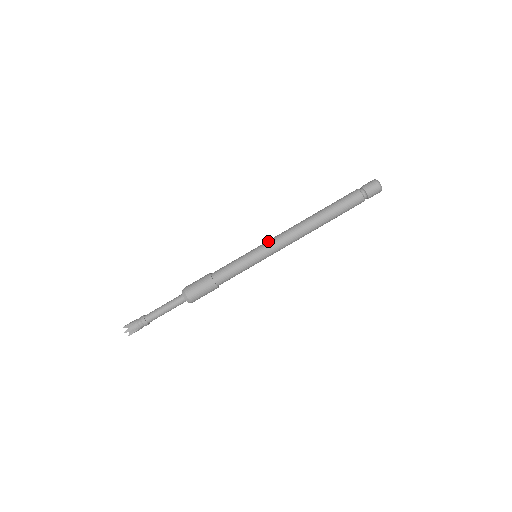
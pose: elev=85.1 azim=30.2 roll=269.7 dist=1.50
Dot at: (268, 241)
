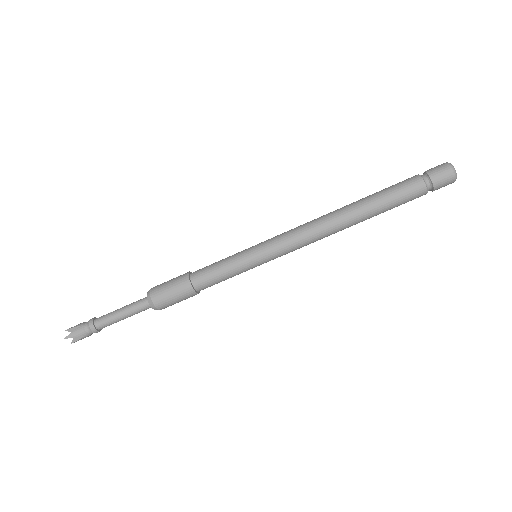
Dot at: (275, 236)
